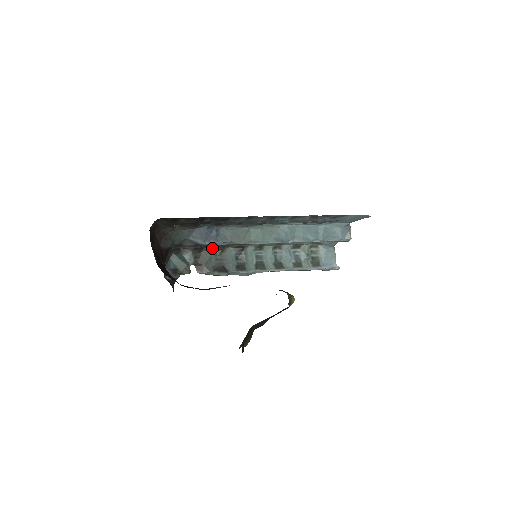
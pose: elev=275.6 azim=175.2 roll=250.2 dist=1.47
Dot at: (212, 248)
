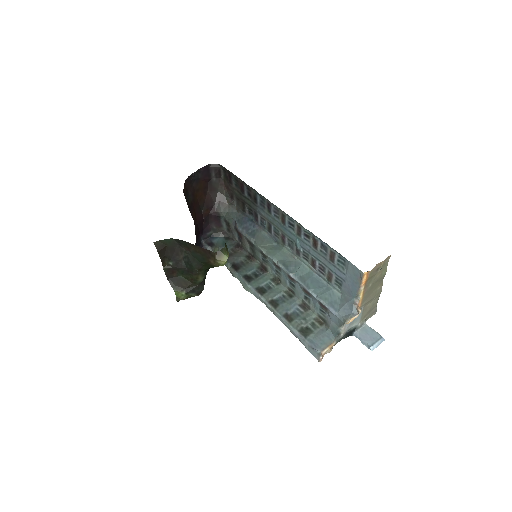
Dot at: (248, 254)
